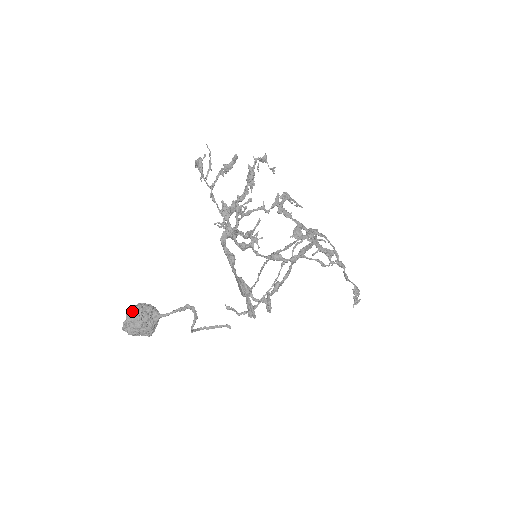
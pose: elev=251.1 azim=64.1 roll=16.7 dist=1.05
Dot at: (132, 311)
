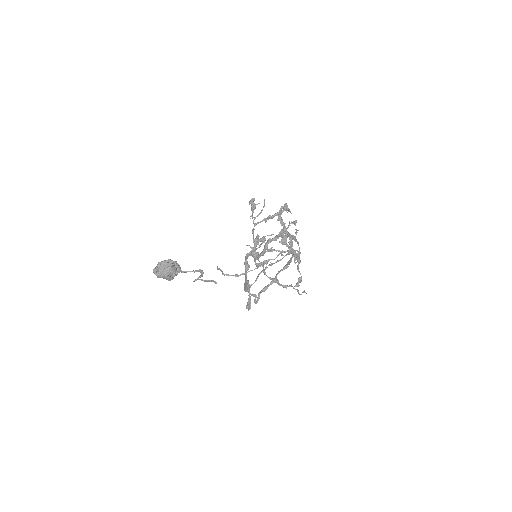
Dot at: (164, 264)
